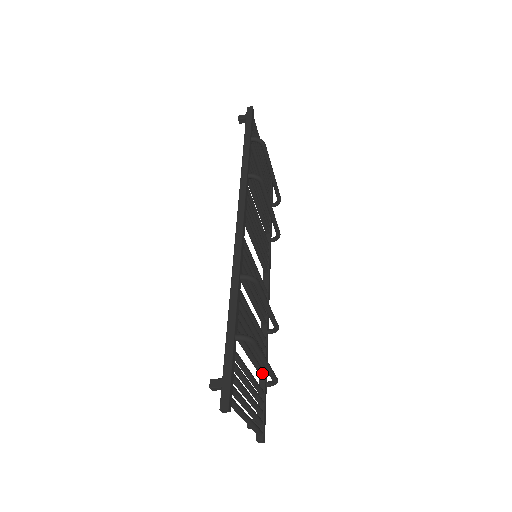
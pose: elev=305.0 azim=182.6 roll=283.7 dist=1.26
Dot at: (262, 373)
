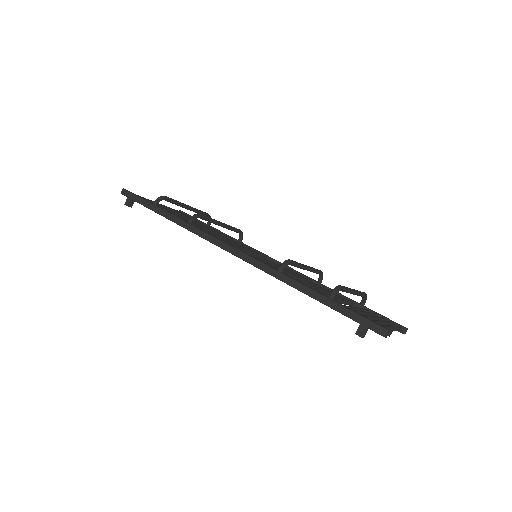
Dot at: (352, 303)
